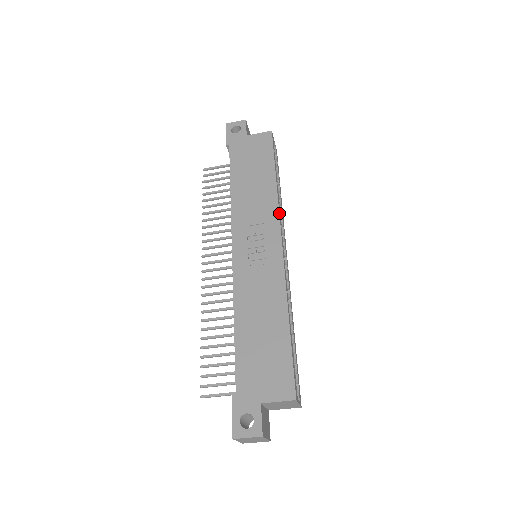
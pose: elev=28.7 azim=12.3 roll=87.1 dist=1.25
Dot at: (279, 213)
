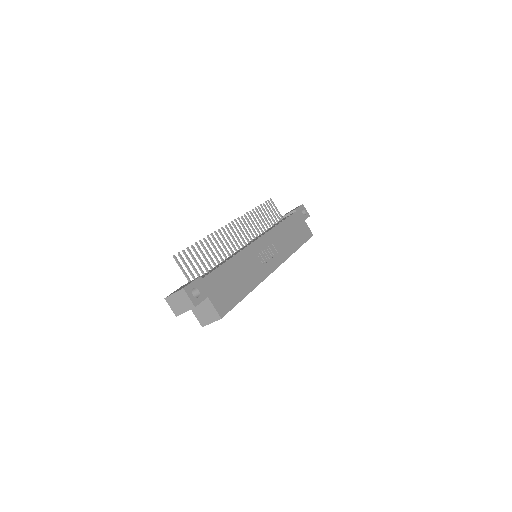
Dot at: occluded
